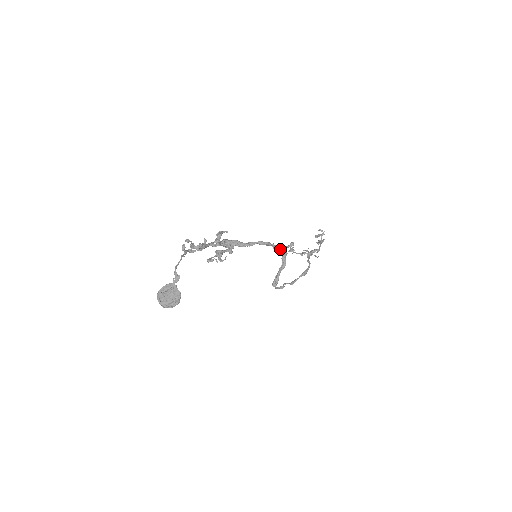
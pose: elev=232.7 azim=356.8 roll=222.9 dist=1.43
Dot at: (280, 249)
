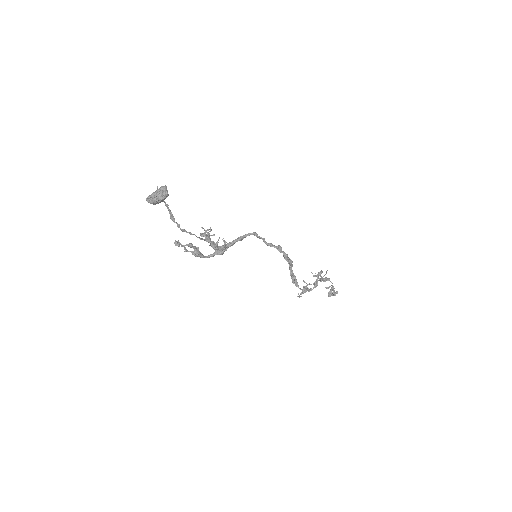
Dot at: (275, 247)
